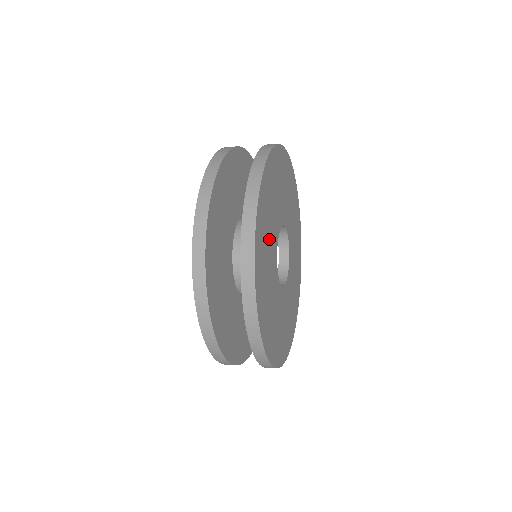
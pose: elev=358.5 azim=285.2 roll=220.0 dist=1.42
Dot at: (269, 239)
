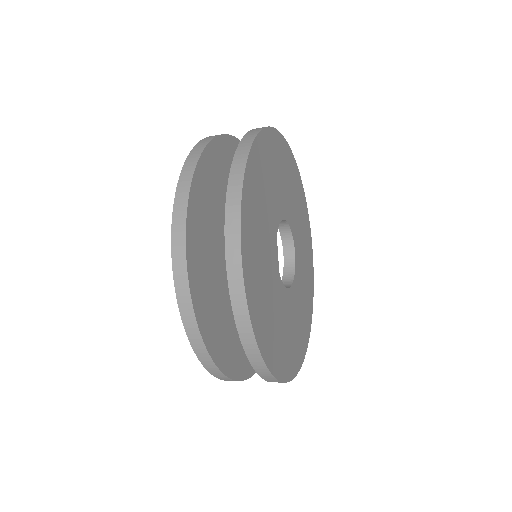
Dot at: (280, 182)
